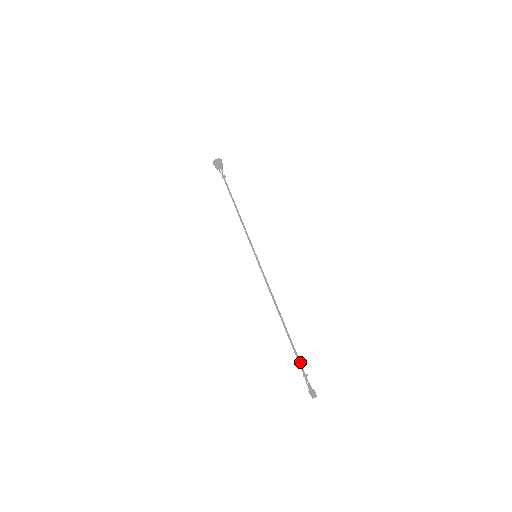
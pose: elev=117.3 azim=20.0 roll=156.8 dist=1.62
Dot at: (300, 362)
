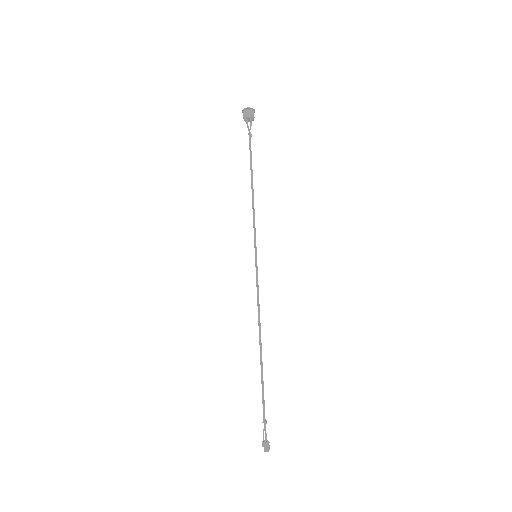
Dot at: (264, 405)
